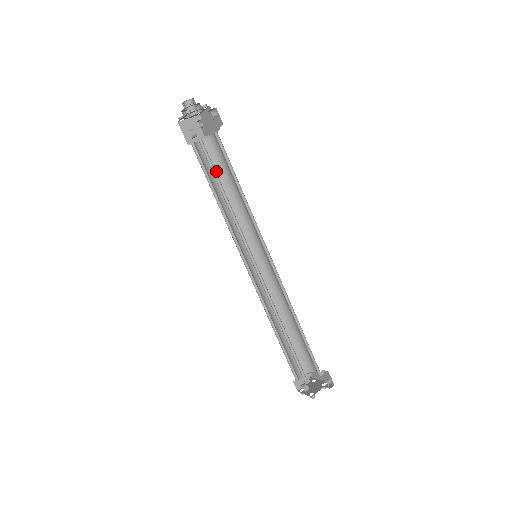
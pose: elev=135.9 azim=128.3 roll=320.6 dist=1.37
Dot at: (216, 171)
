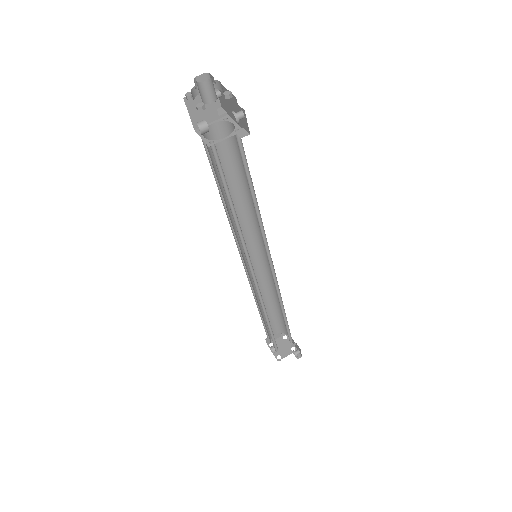
Dot at: (228, 162)
